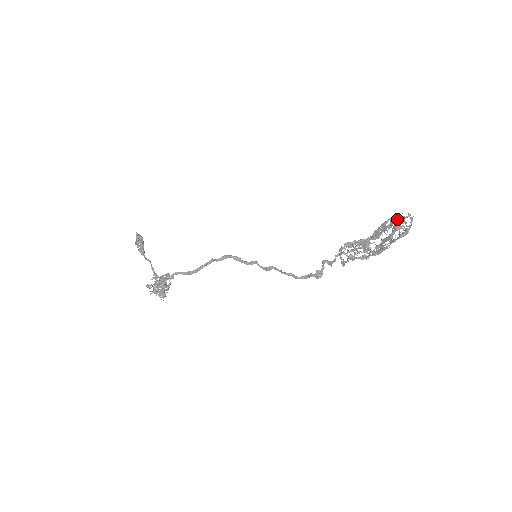
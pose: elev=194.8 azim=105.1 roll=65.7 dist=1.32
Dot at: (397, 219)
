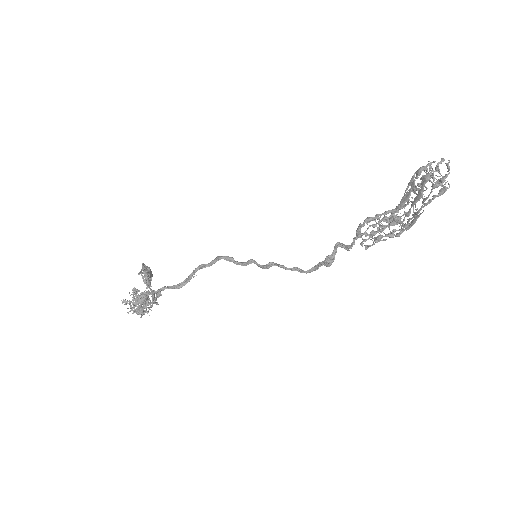
Dot at: (425, 168)
